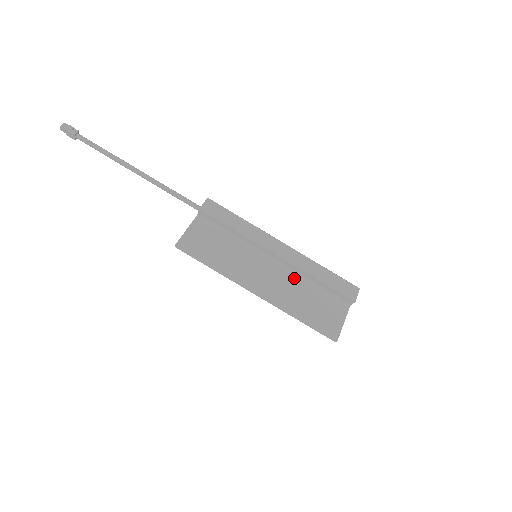
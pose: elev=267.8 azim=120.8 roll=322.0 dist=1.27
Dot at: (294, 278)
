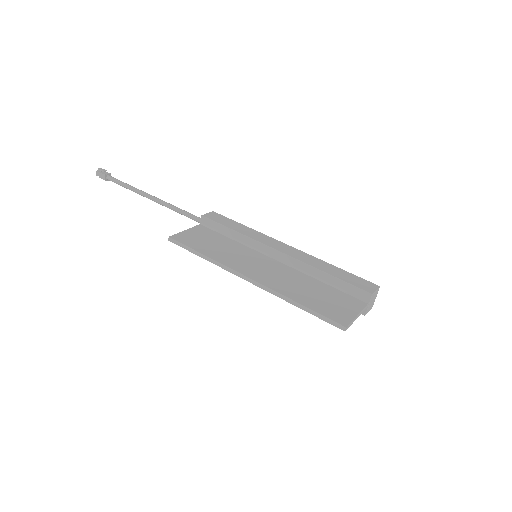
Dot at: (297, 274)
